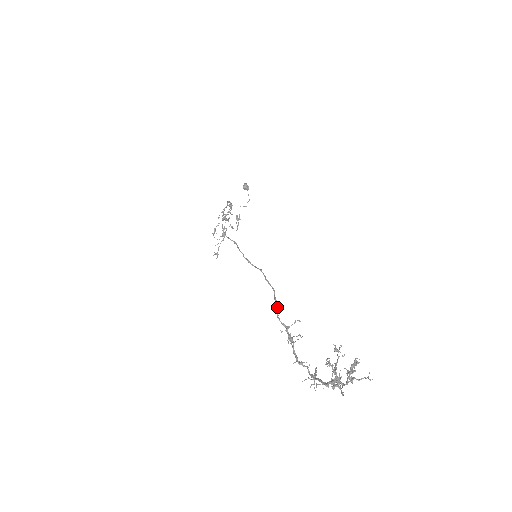
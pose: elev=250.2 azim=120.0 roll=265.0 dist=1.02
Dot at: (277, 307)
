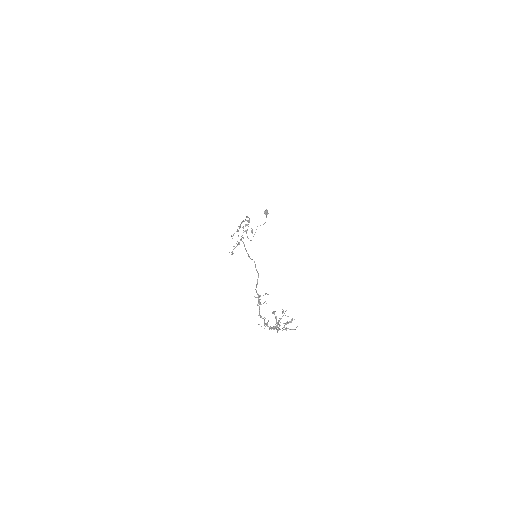
Dot at: (257, 284)
